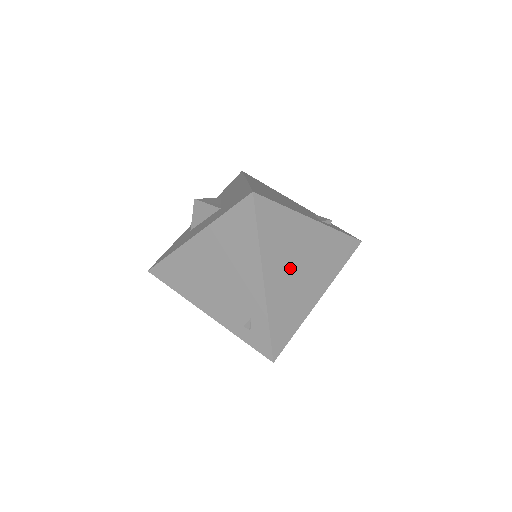
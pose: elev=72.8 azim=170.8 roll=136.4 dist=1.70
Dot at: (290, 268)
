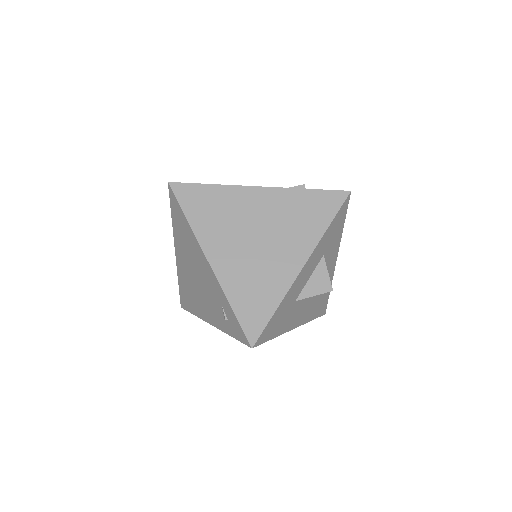
Dot at: (241, 241)
